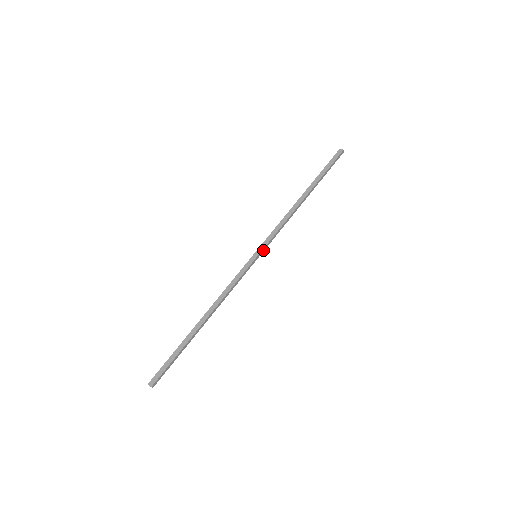
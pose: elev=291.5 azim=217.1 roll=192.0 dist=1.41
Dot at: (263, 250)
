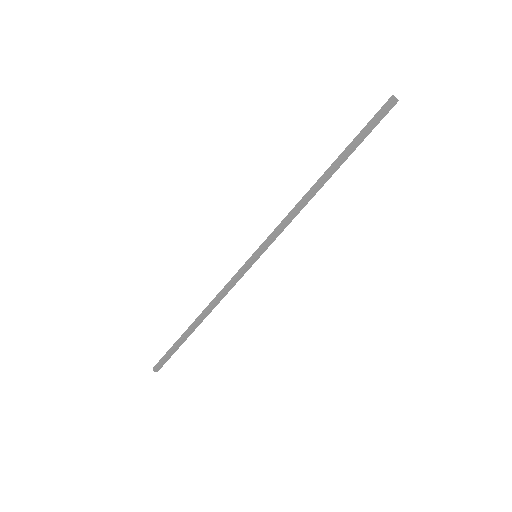
Dot at: (264, 248)
